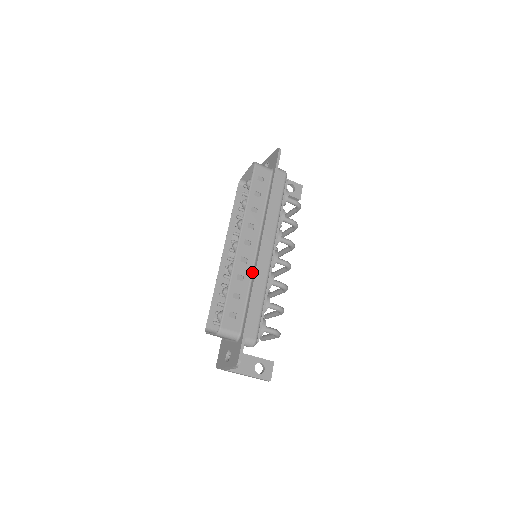
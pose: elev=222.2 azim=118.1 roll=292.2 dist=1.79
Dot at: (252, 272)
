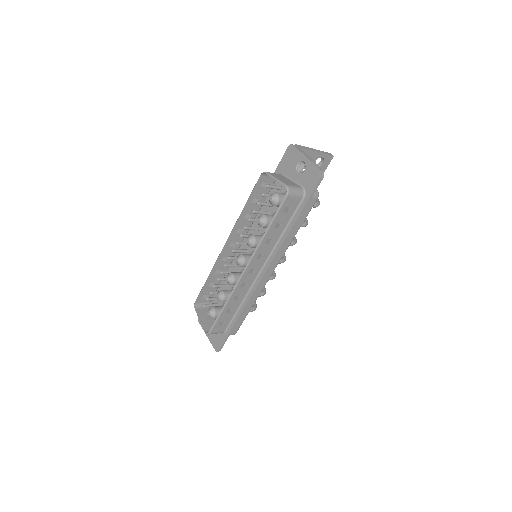
Dot at: (248, 291)
